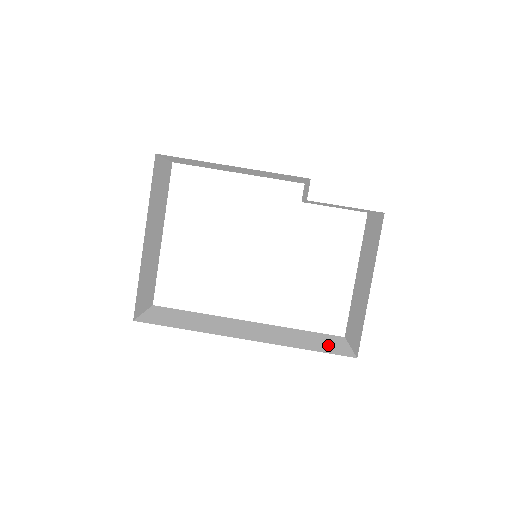
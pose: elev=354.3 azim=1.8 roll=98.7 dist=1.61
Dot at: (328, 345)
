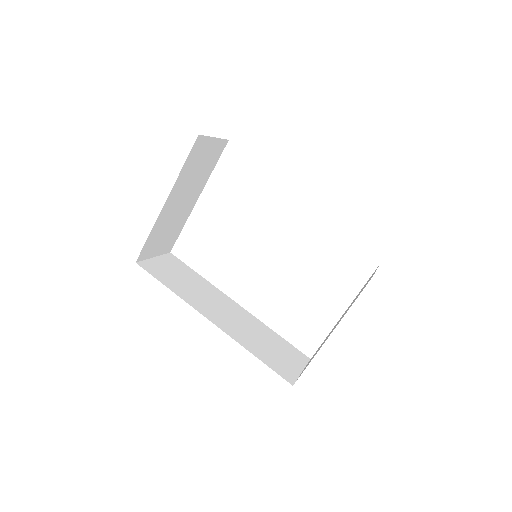
Dot at: (282, 360)
